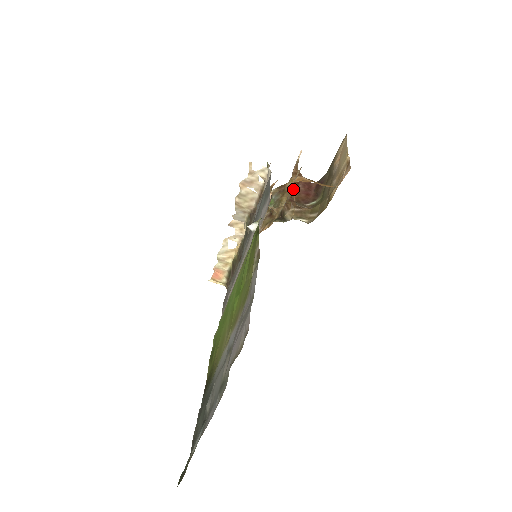
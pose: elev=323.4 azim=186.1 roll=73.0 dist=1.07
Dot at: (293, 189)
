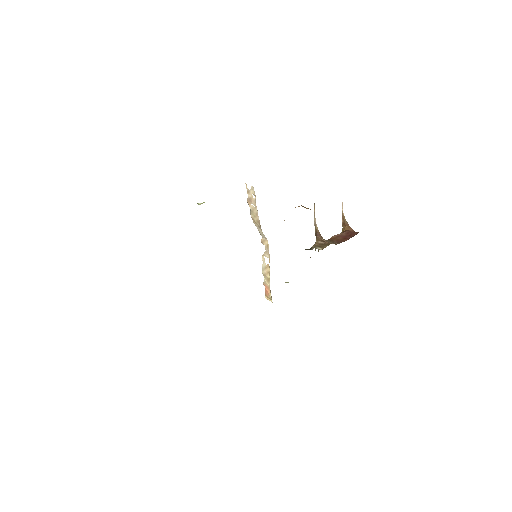
Dot at: occluded
